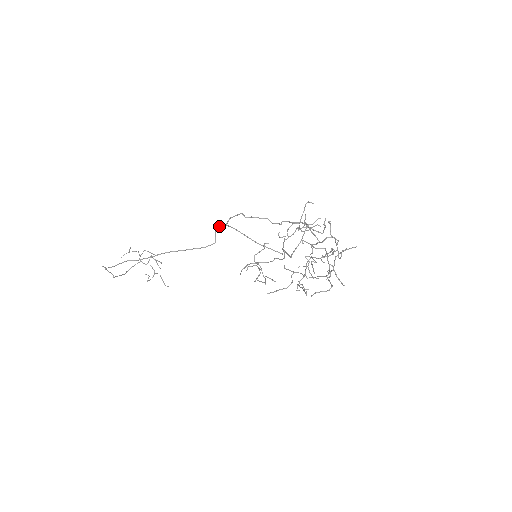
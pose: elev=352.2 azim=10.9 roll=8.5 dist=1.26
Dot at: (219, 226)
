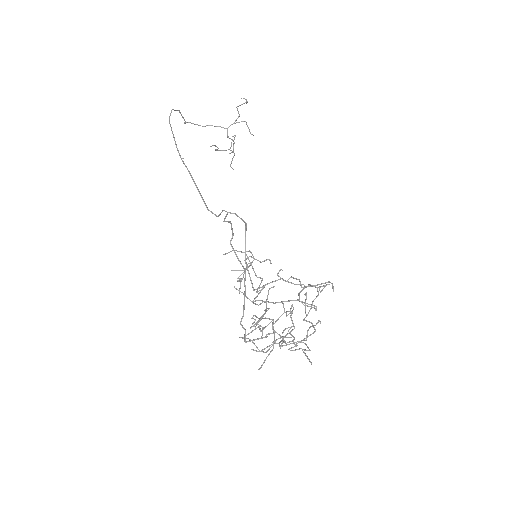
Dot at: (227, 212)
